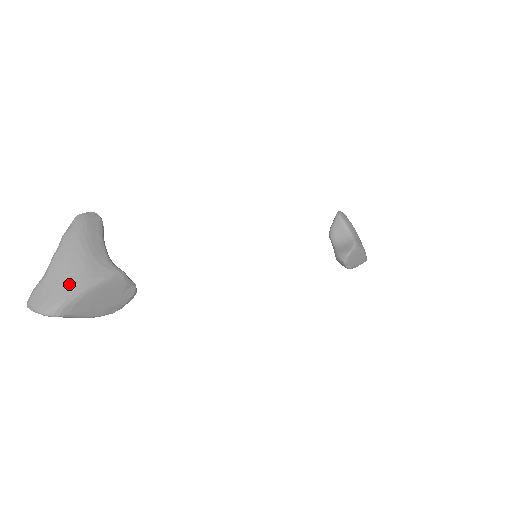
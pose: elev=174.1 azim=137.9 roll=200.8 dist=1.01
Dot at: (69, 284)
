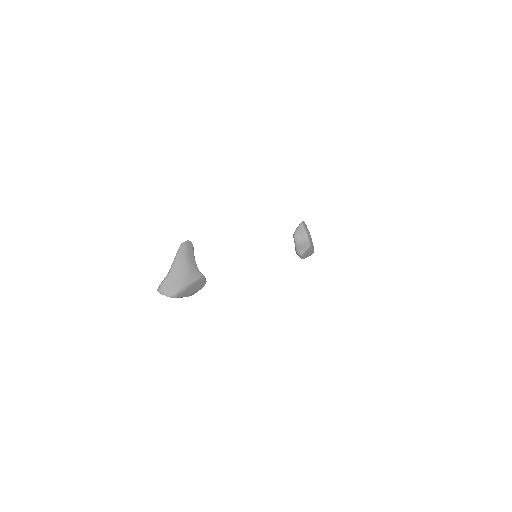
Dot at: (181, 282)
